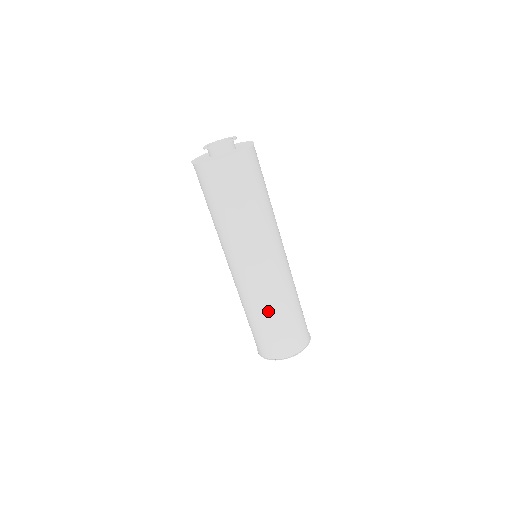
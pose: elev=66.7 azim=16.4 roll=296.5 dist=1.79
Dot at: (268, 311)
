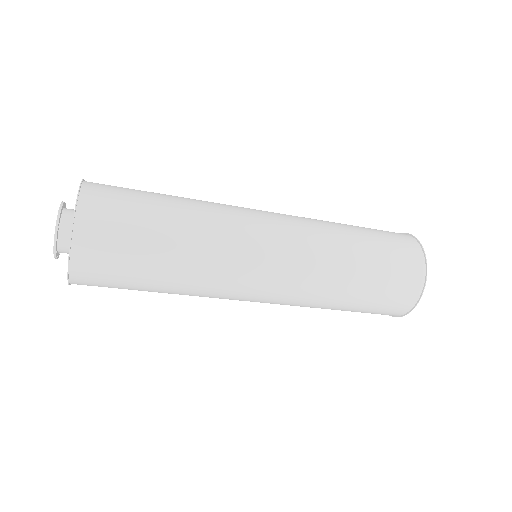
Dot at: occluded
